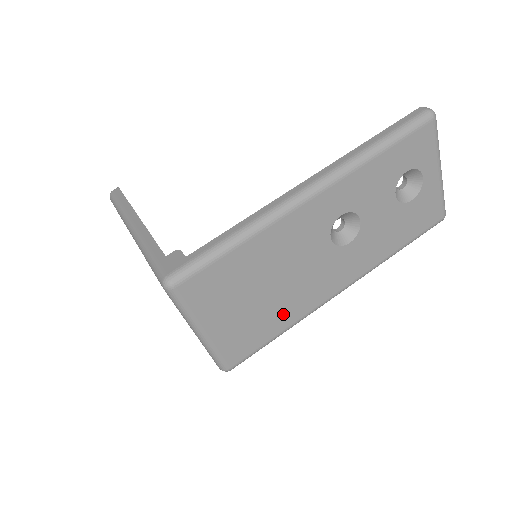
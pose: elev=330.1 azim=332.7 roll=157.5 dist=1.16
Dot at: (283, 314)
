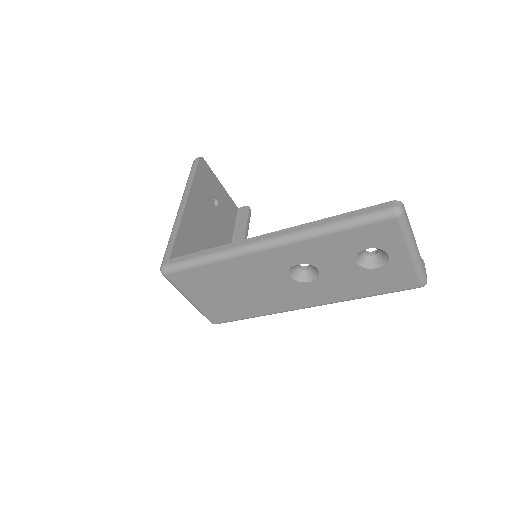
Dot at: (253, 307)
